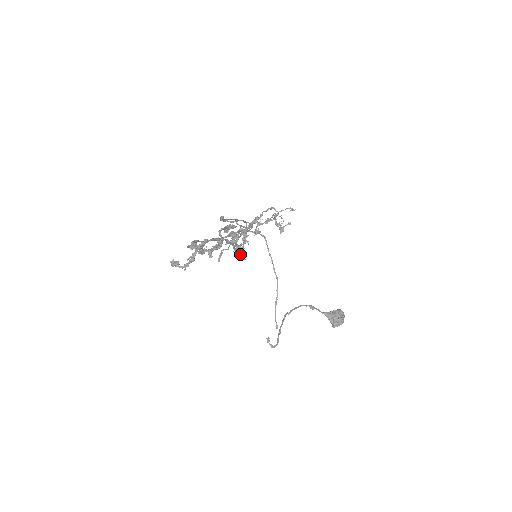
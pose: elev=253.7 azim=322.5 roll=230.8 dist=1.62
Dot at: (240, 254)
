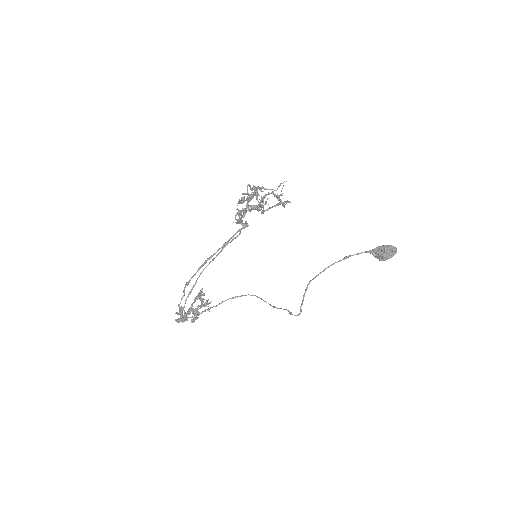
Dot at: occluded
